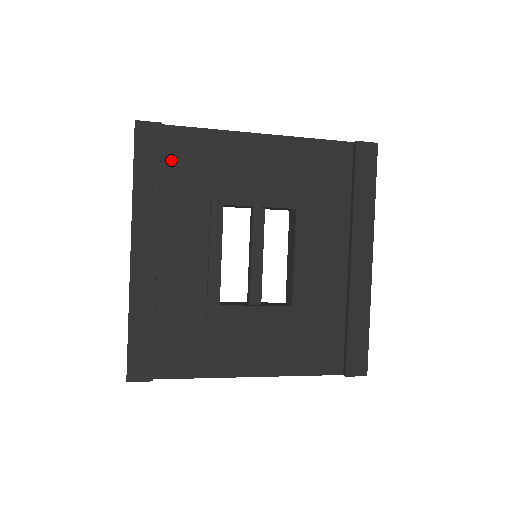
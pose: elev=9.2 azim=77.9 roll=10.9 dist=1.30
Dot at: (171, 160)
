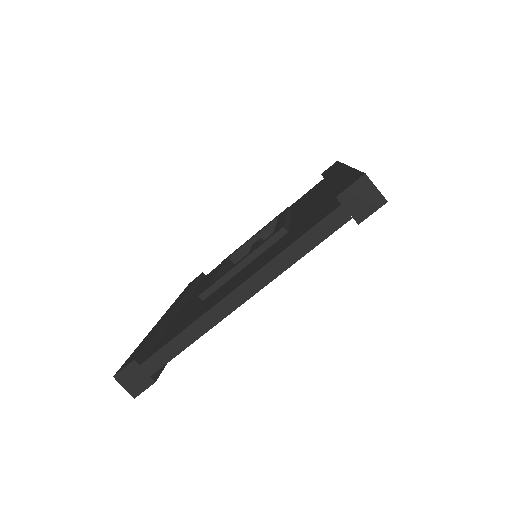
Dot at: occluded
